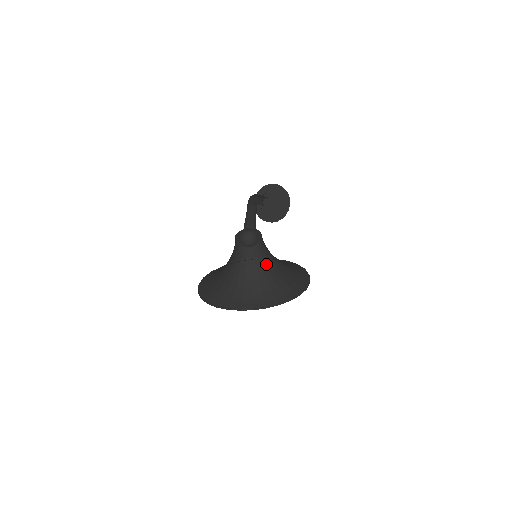
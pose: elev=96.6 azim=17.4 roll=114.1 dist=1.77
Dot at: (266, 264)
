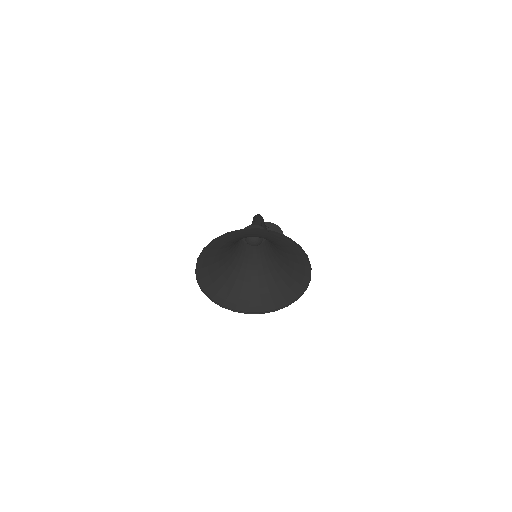
Dot at: (264, 266)
